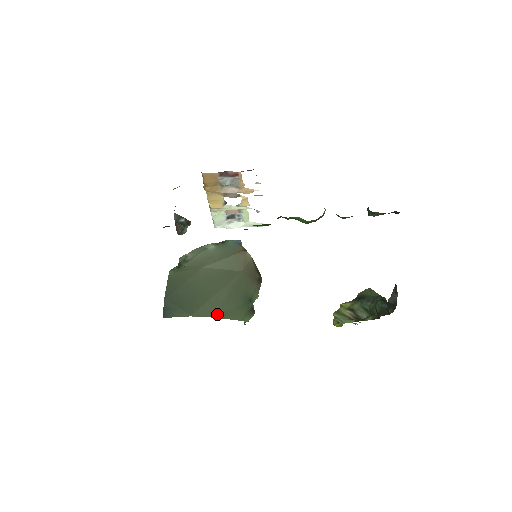
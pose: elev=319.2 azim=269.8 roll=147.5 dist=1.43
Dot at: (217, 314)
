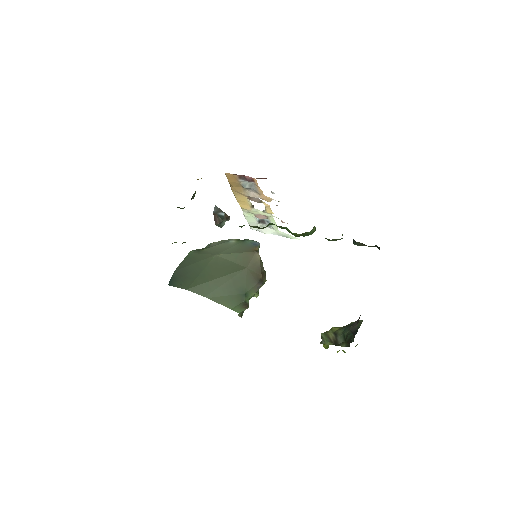
Dot at: (210, 296)
